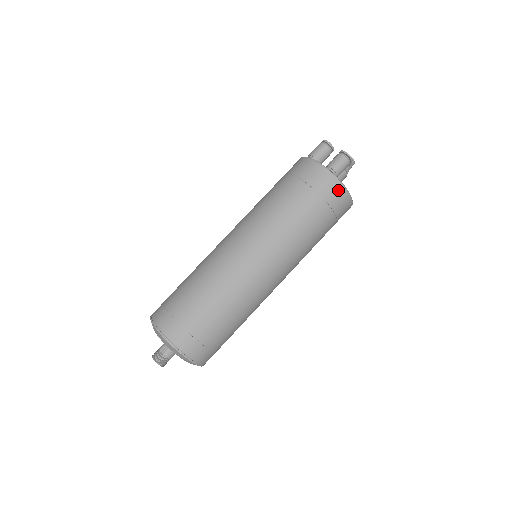
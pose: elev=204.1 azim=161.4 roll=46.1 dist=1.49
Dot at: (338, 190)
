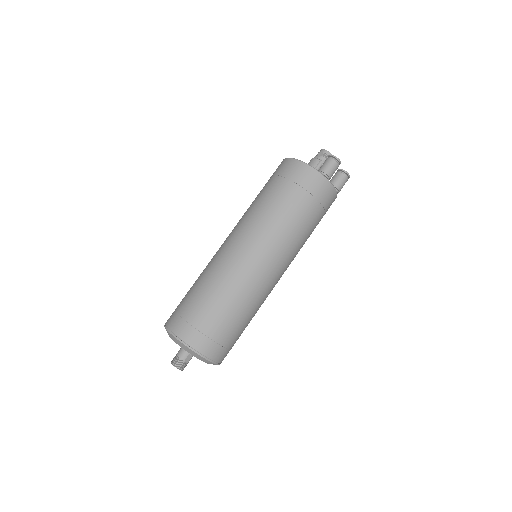
Dot at: occluded
